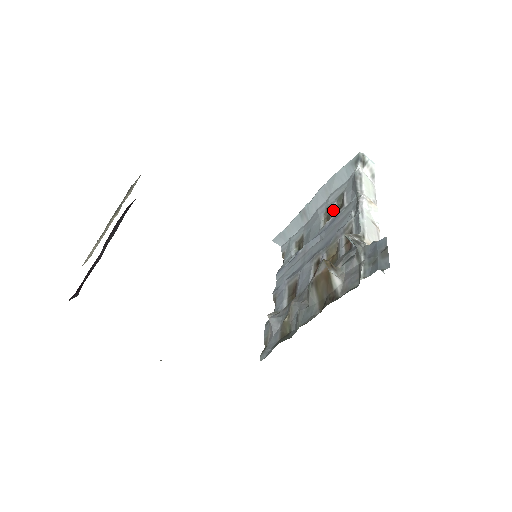
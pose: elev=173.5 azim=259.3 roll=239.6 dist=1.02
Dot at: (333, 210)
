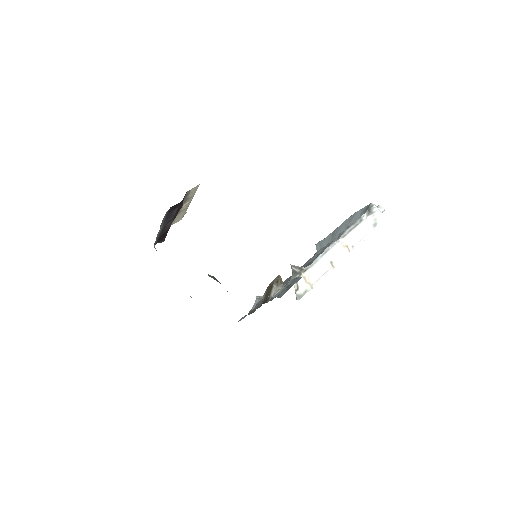
Dot at: occluded
